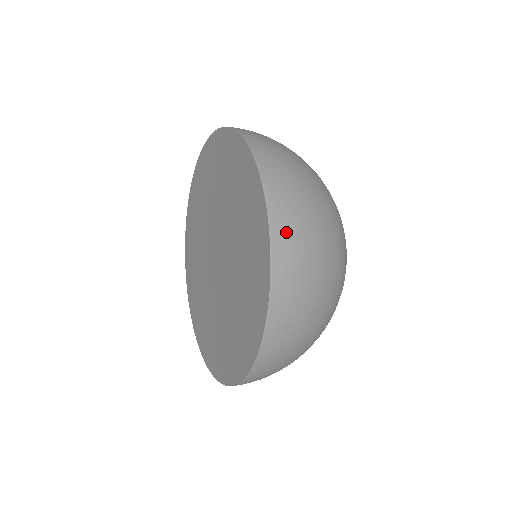
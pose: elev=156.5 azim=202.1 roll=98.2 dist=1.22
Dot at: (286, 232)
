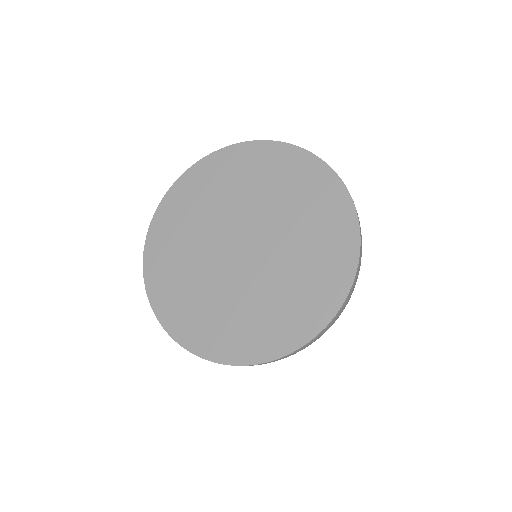
Dot at: occluded
